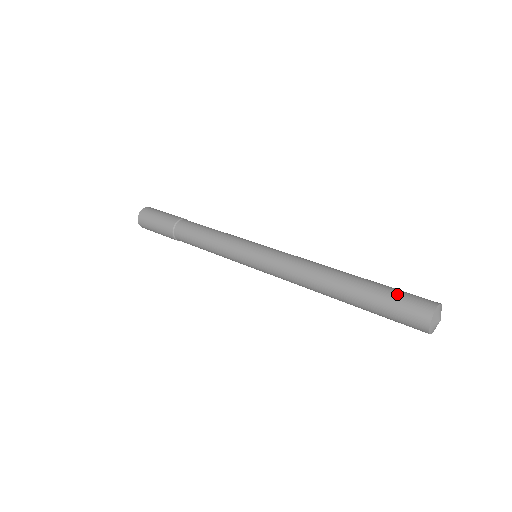
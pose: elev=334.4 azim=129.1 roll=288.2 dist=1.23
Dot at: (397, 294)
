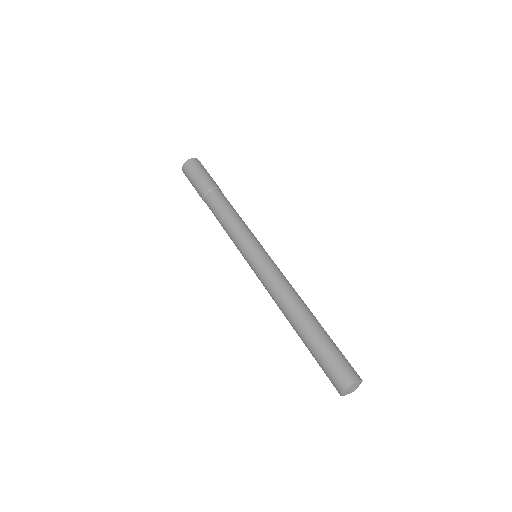
Dot at: (323, 365)
